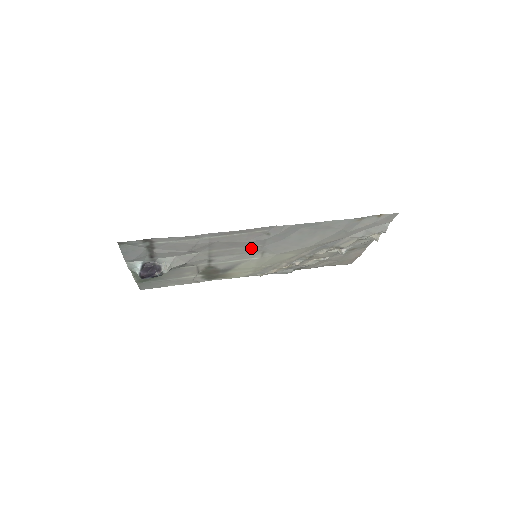
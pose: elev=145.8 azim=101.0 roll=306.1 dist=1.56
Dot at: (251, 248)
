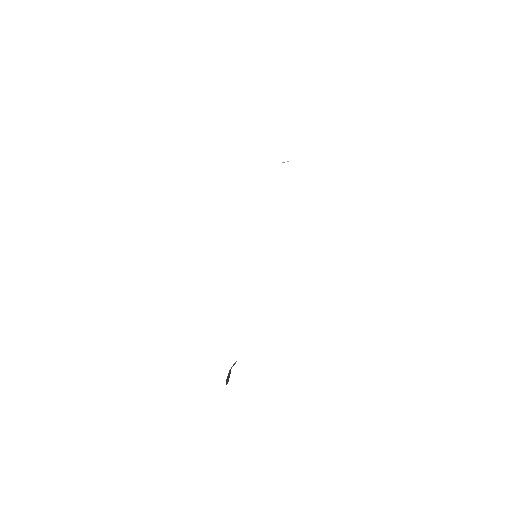
Dot at: occluded
